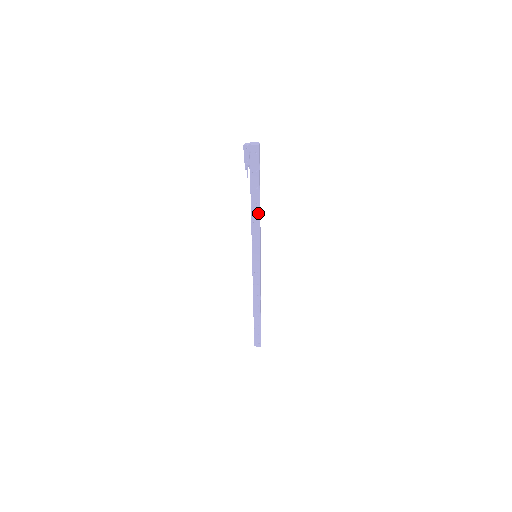
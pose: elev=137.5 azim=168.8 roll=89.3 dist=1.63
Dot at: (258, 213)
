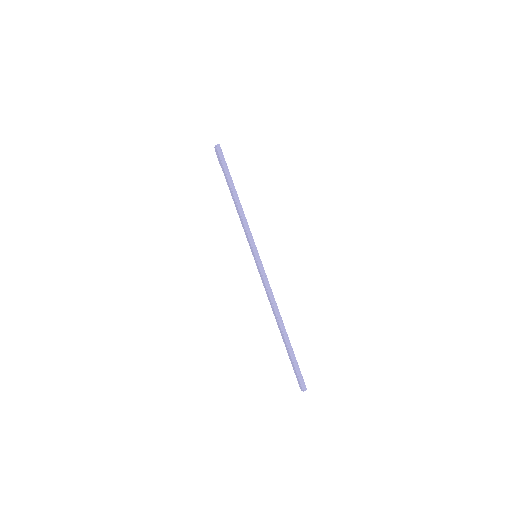
Dot at: (237, 206)
